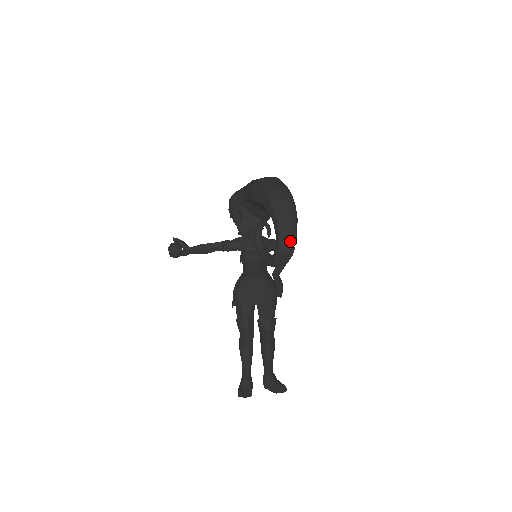
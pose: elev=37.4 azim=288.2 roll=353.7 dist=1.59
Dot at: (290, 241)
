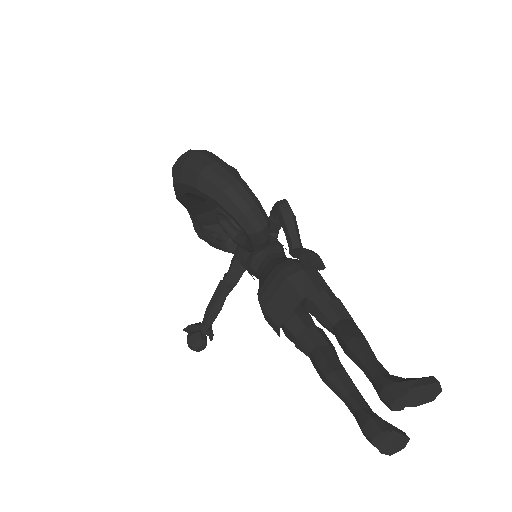
Dot at: (233, 192)
